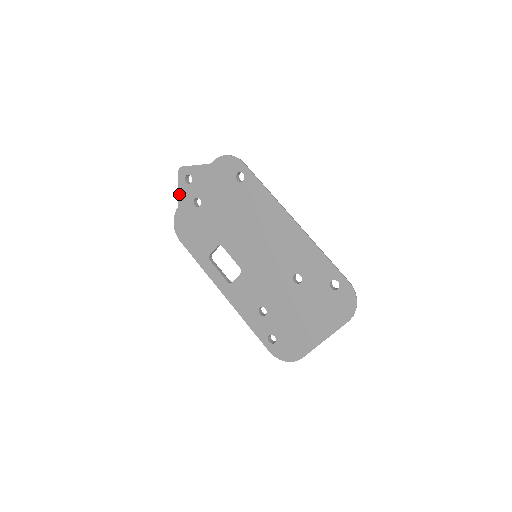
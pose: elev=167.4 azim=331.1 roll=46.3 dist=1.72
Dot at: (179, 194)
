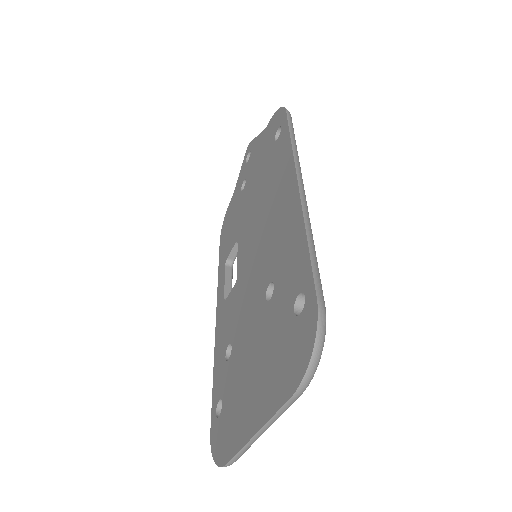
Dot at: (238, 179)
